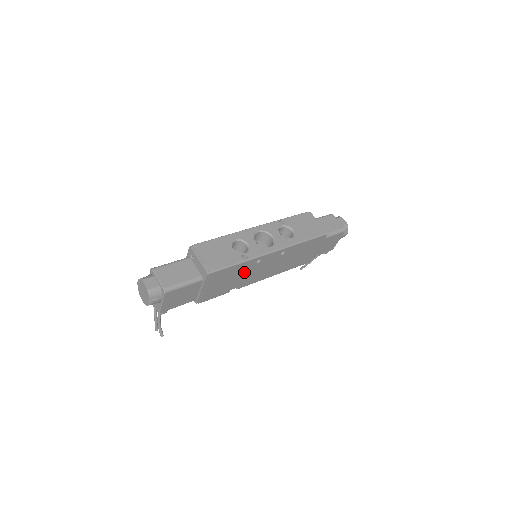
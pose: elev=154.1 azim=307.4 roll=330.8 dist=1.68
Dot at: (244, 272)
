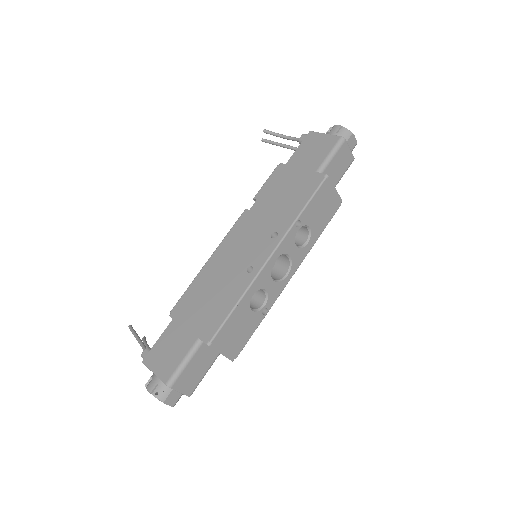
Dot at: occluded
